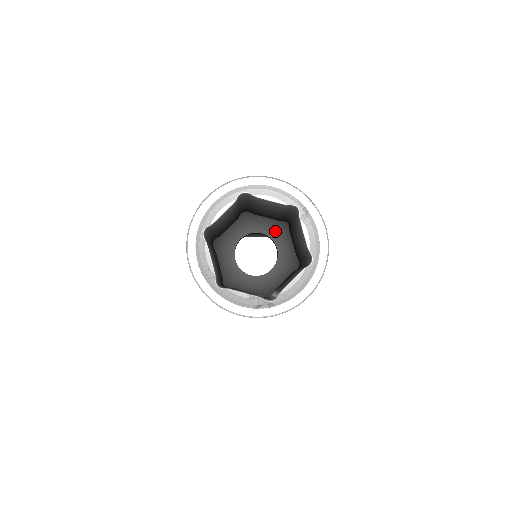
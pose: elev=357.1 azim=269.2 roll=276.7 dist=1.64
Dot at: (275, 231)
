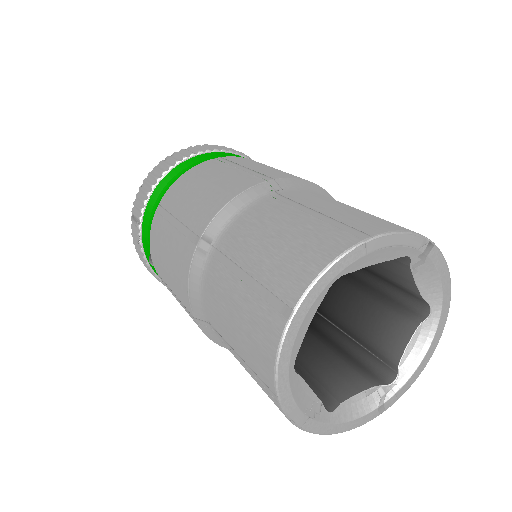
Dot at: occluded
